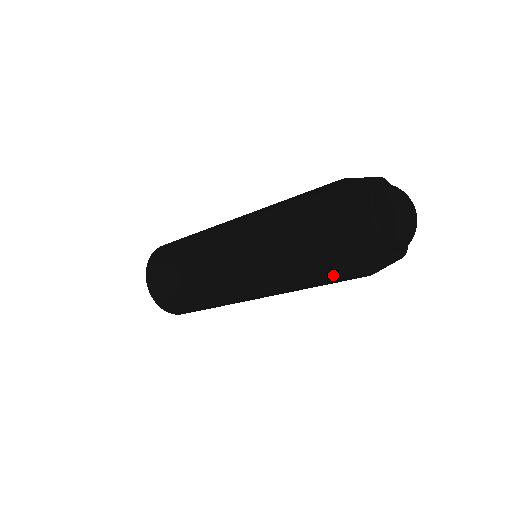
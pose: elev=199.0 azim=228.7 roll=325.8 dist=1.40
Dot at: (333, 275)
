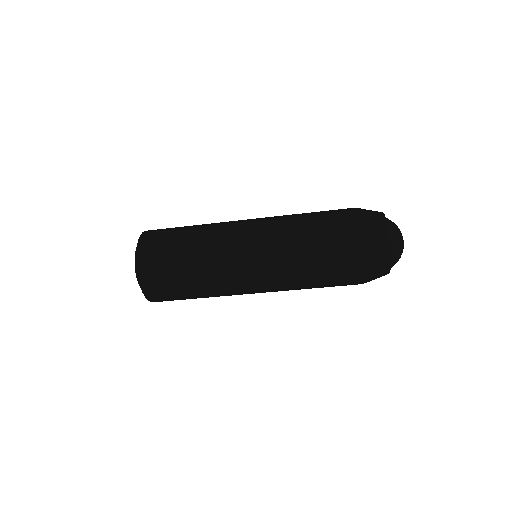
Dot at: (344, 280)
